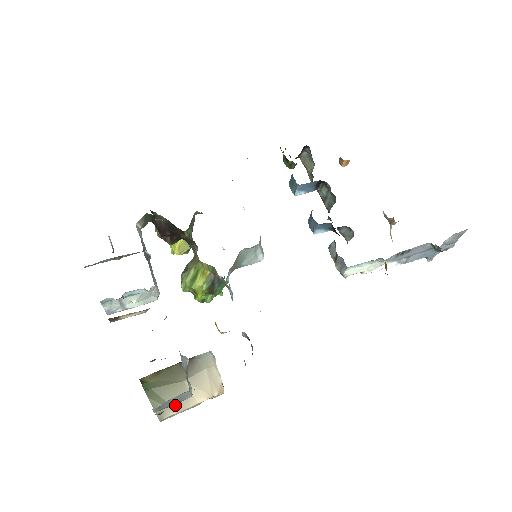
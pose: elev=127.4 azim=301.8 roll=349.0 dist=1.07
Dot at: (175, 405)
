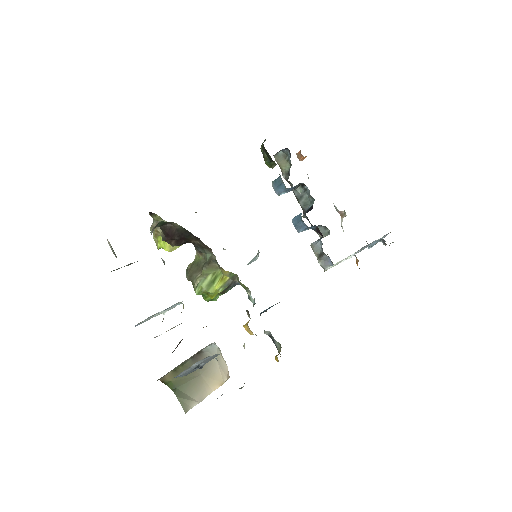
Dot at: (196, 397)
